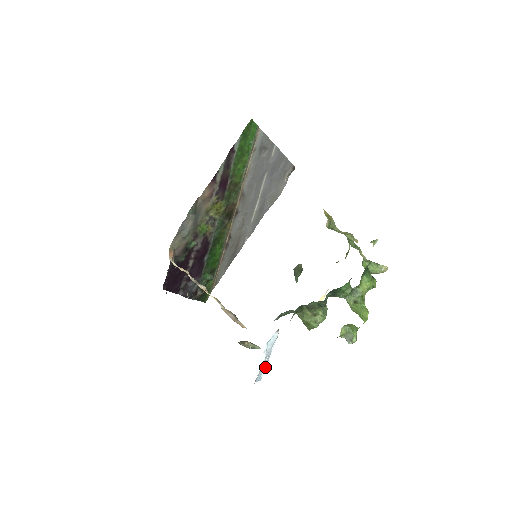
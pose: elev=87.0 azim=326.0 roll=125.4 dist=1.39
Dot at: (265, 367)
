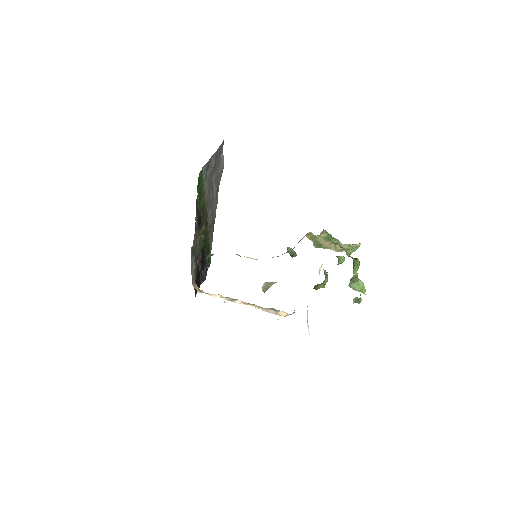
Dot at: occluded
